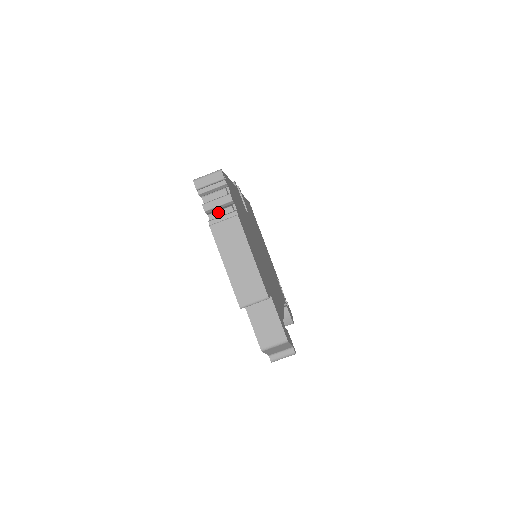
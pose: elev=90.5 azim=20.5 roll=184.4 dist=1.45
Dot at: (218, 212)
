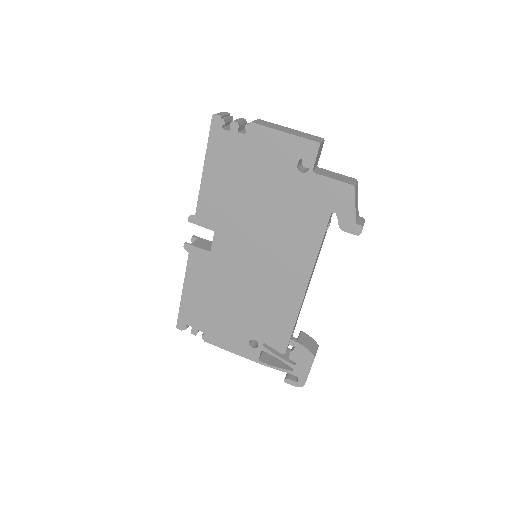
Dot at: (242, 131)
